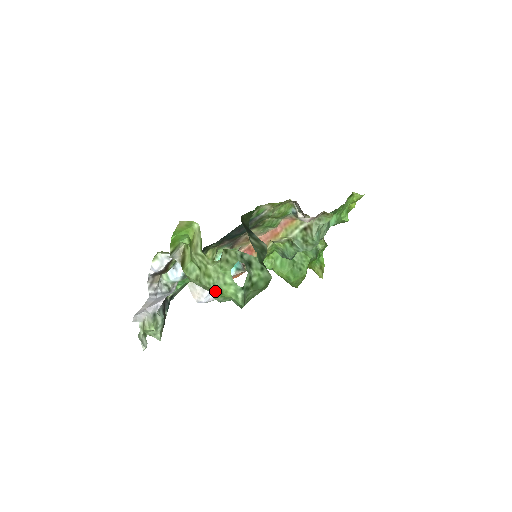
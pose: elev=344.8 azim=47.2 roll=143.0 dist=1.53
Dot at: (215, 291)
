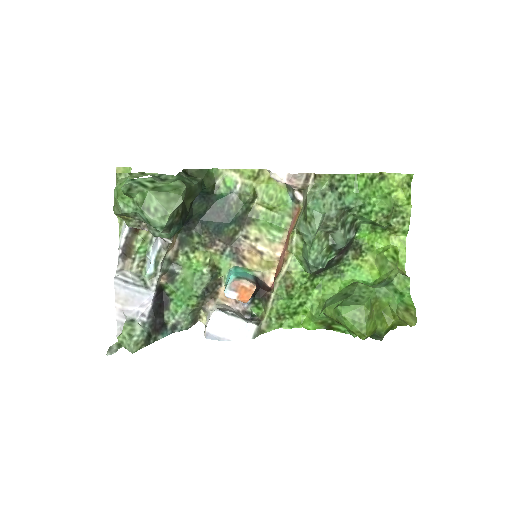
Dot at: (115, 197)
